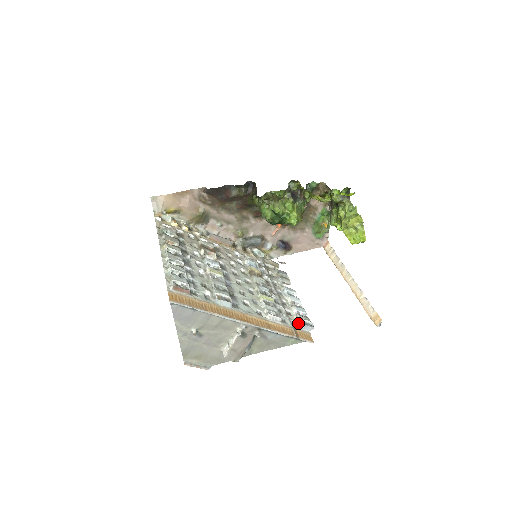
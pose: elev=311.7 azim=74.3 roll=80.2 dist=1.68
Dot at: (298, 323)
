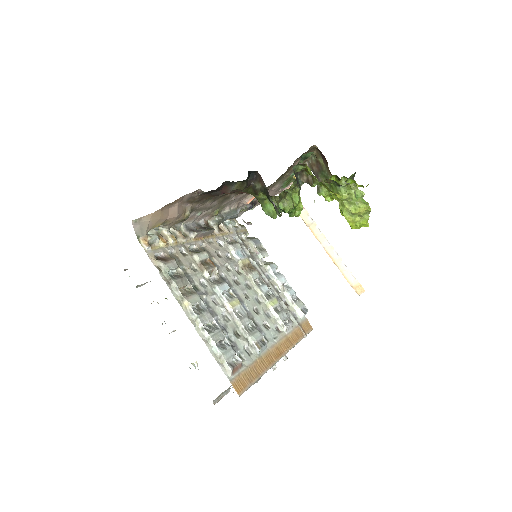
Dot at: (296, 312)
